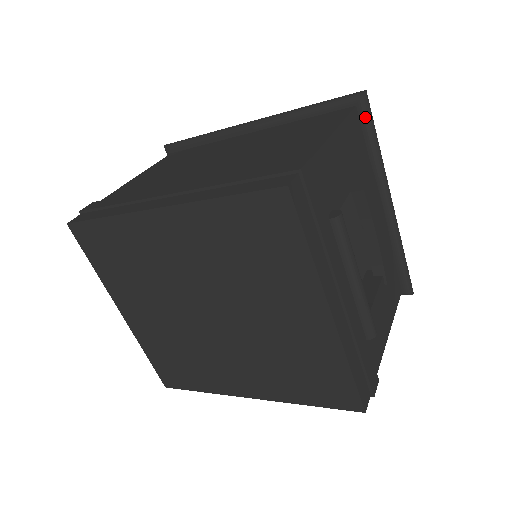
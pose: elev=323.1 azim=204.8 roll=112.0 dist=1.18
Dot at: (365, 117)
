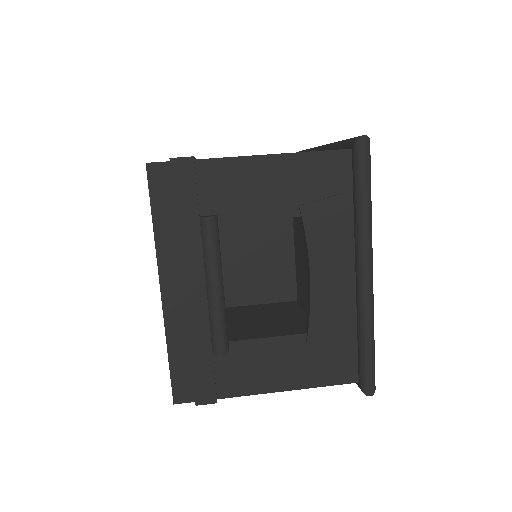
Dot at: (355, 163)
